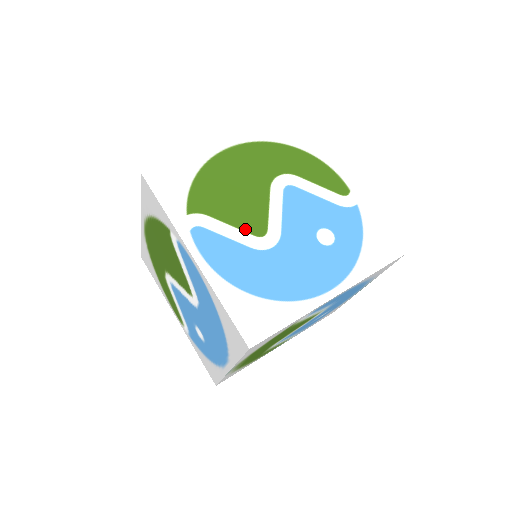
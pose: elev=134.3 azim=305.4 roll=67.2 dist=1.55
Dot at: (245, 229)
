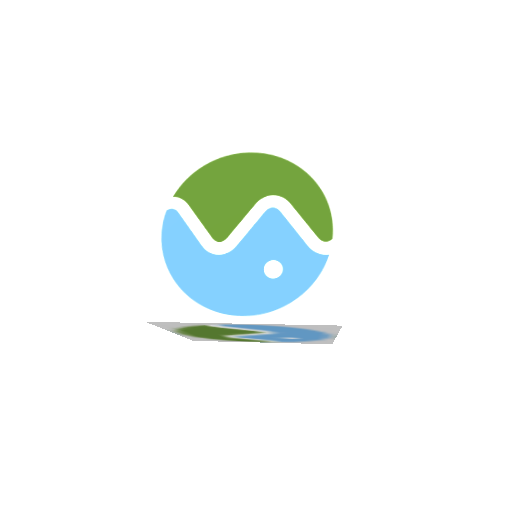
Dot at: (209, 229)
